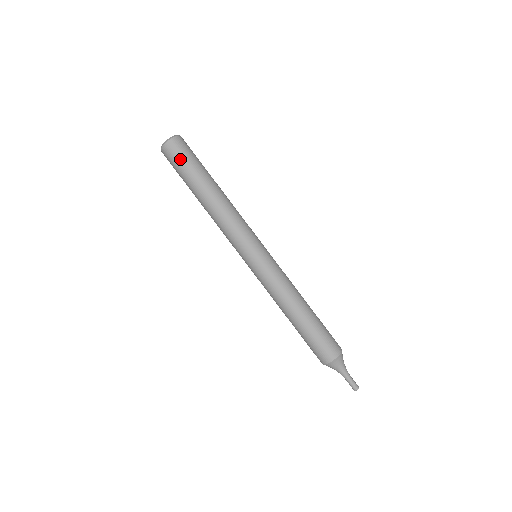
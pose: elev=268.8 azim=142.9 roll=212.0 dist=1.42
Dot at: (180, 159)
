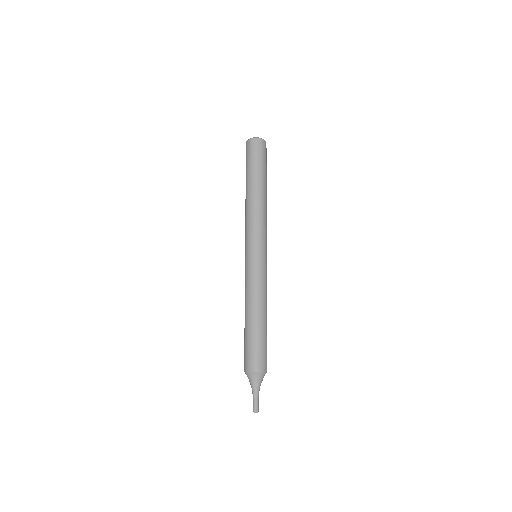
Dot at: (257, 154)
